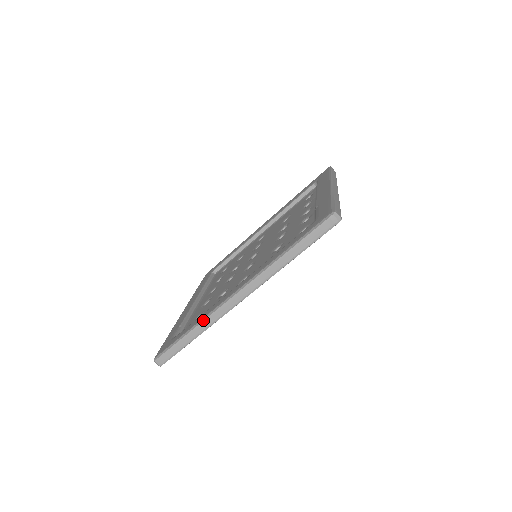
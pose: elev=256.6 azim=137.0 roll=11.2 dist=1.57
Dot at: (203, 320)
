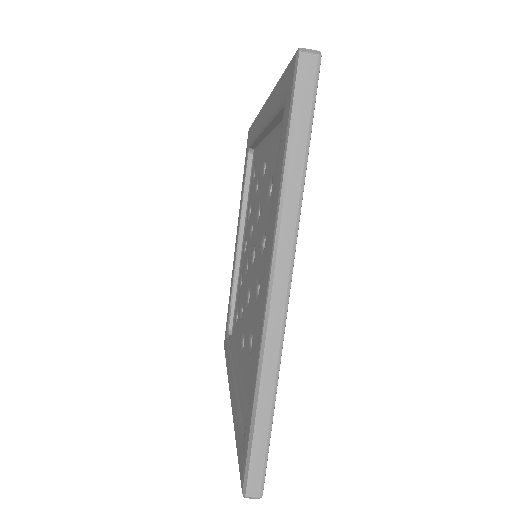
Dot at: occluded
